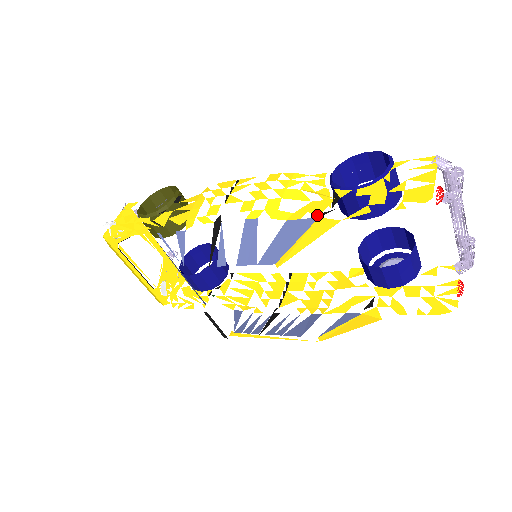
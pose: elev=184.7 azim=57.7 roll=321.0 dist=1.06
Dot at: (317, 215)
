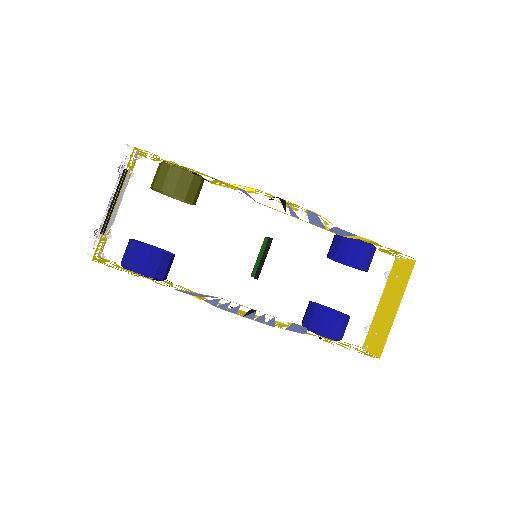
Dot at: occluded
